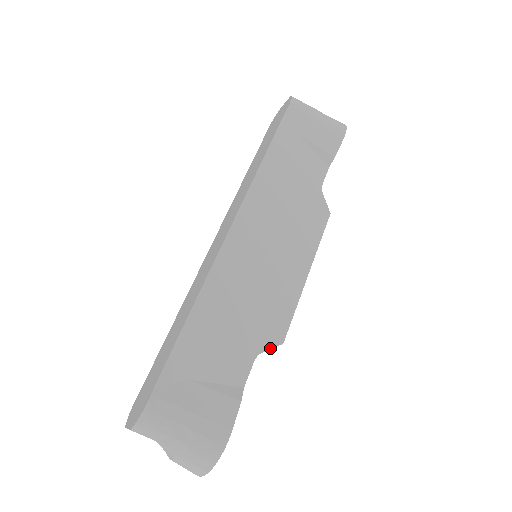
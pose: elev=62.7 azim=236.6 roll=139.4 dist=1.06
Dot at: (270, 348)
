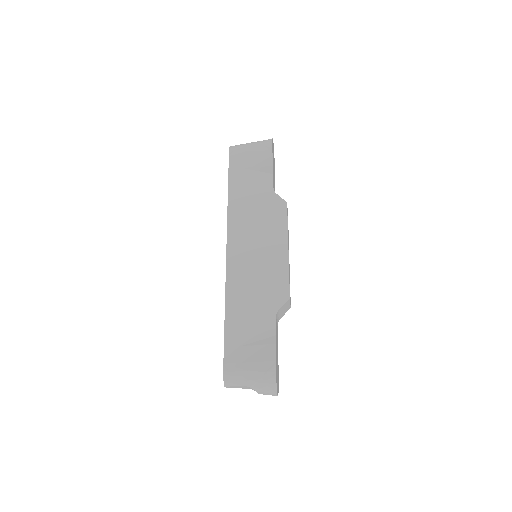
Dot at: (282, 305)
